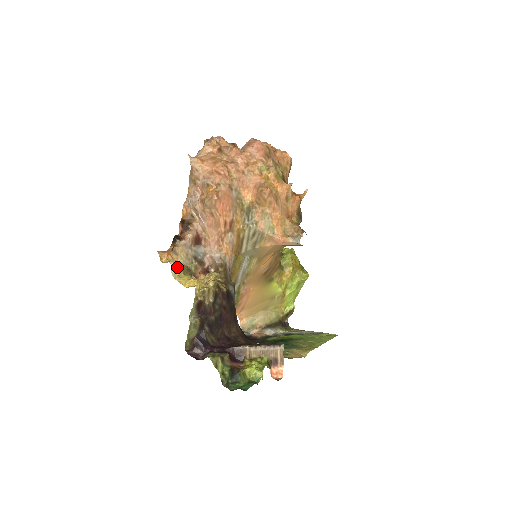
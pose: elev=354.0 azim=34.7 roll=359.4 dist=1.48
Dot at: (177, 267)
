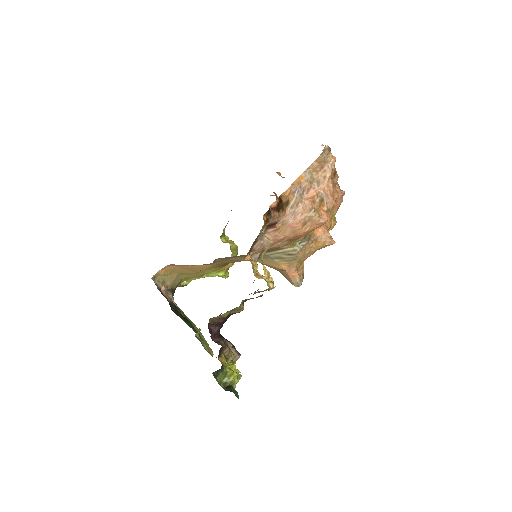
Dot at: occluded
